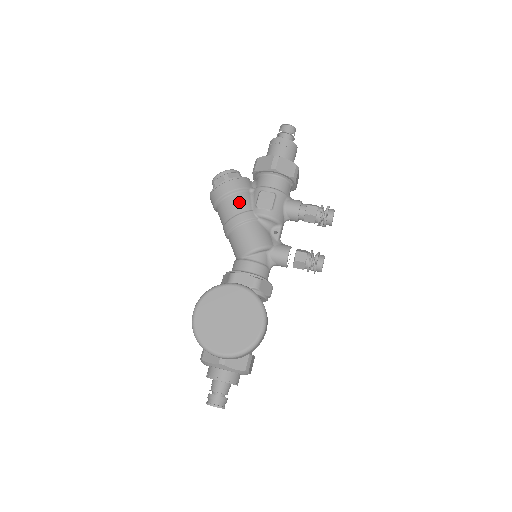
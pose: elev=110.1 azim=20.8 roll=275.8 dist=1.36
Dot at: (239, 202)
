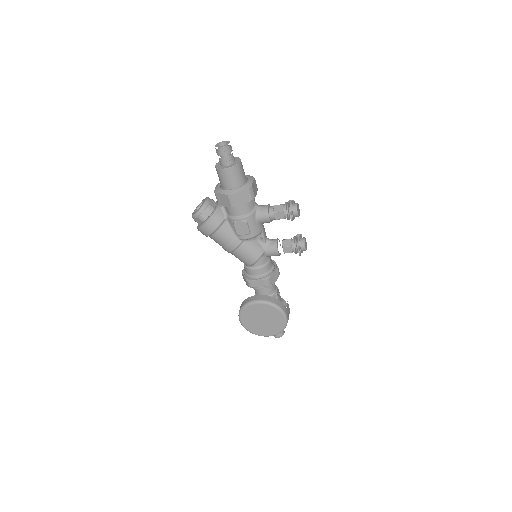
Dot at: (223, 237)
